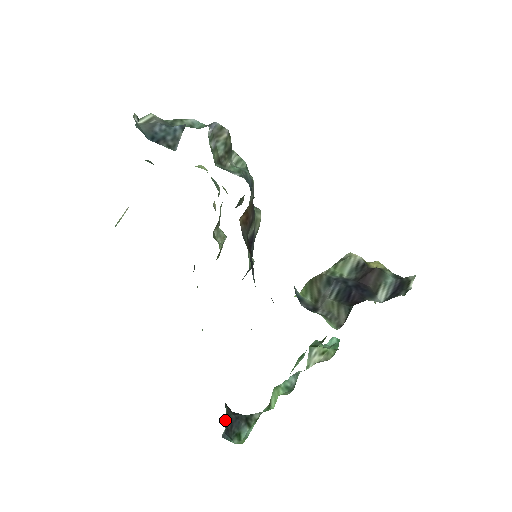
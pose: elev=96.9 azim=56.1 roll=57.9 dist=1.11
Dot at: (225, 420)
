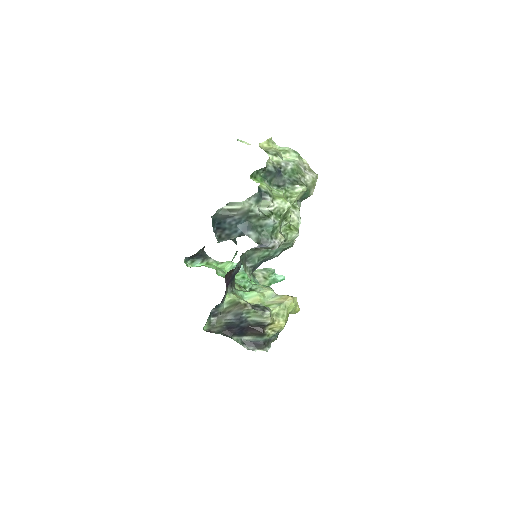
Dot at: (192, 255)
